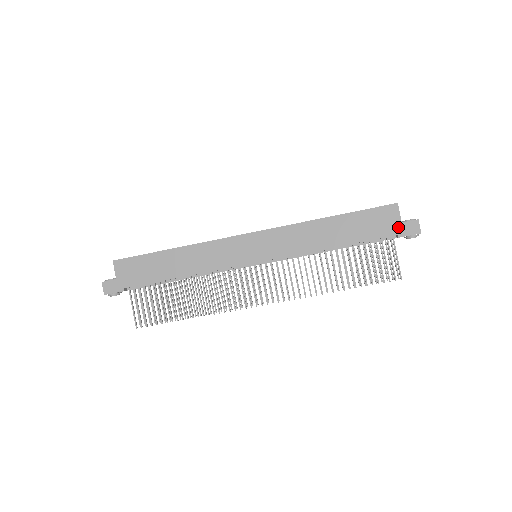
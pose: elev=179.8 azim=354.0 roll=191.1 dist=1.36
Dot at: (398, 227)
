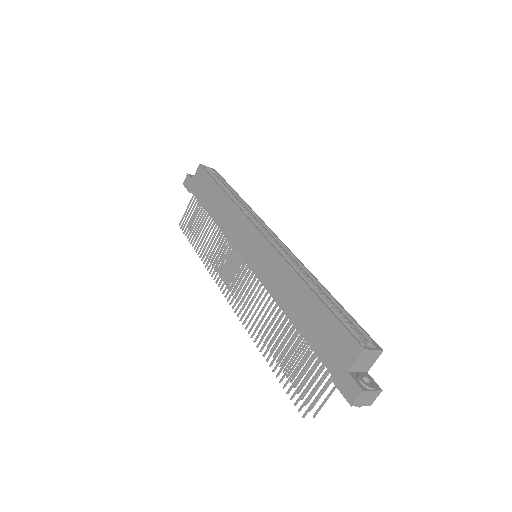
Dot at: (341, 371)
